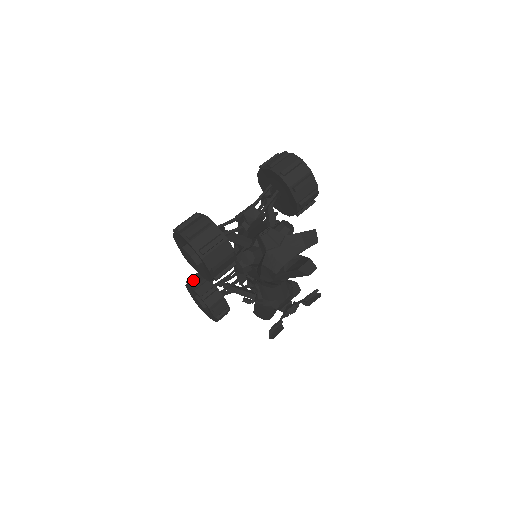
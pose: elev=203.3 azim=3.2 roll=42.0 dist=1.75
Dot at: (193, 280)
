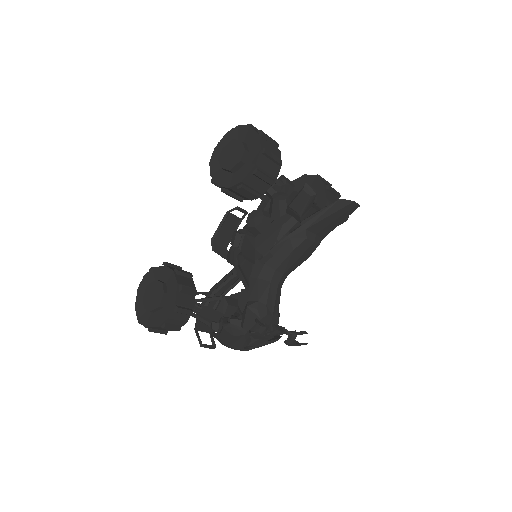
Dot at: occluded
